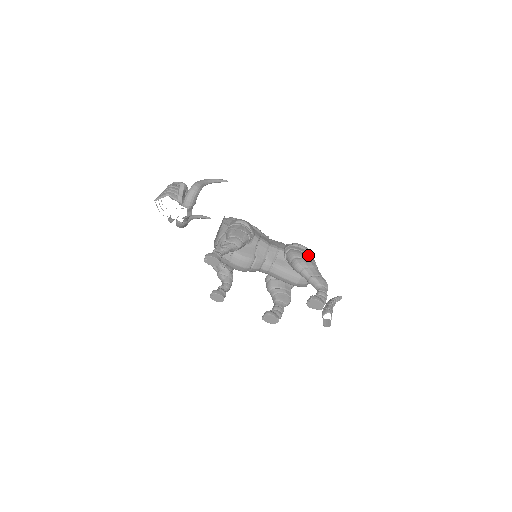
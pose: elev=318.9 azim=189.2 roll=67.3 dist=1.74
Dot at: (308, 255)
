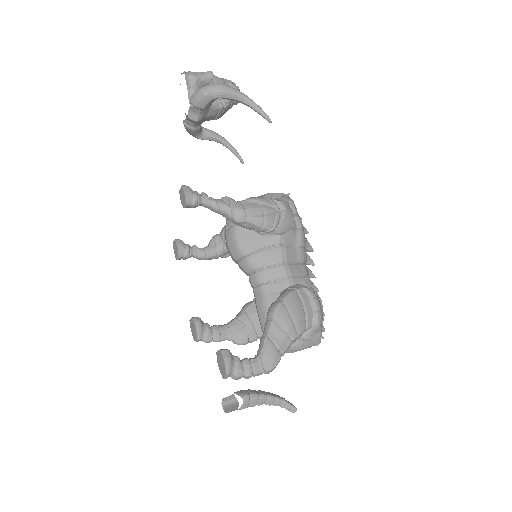
Dot at: (304, 317)
